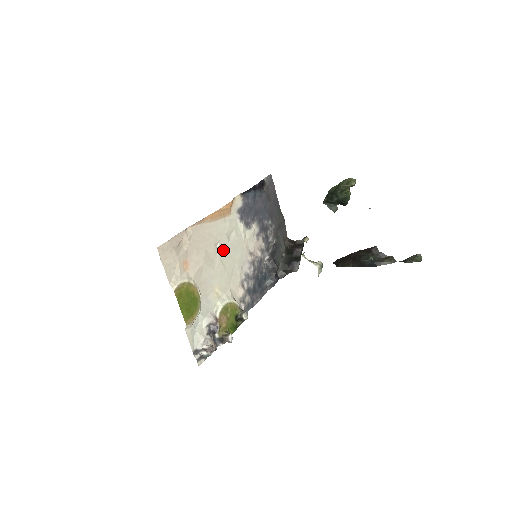
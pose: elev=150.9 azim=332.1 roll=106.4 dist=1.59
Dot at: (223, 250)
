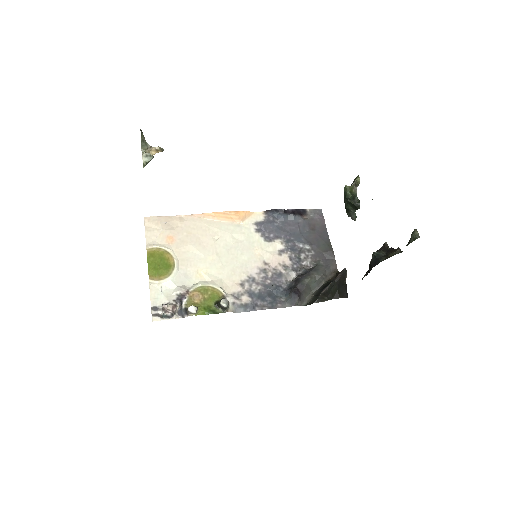
Dot at: (223, 245)
